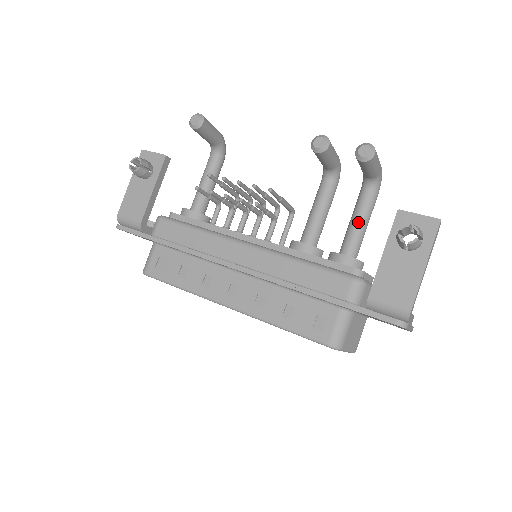
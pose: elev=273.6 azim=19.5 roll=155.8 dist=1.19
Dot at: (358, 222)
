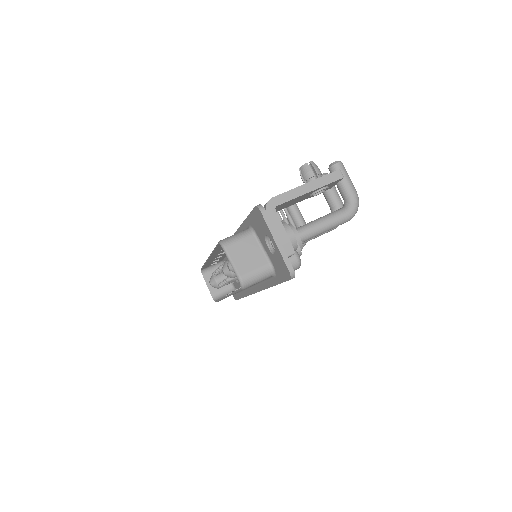
Dot at: (318, 219)
